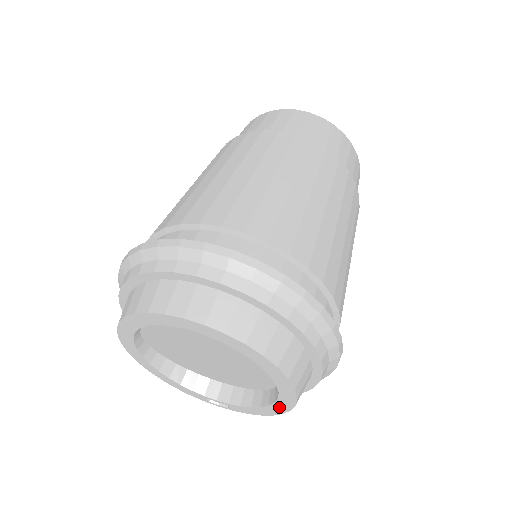
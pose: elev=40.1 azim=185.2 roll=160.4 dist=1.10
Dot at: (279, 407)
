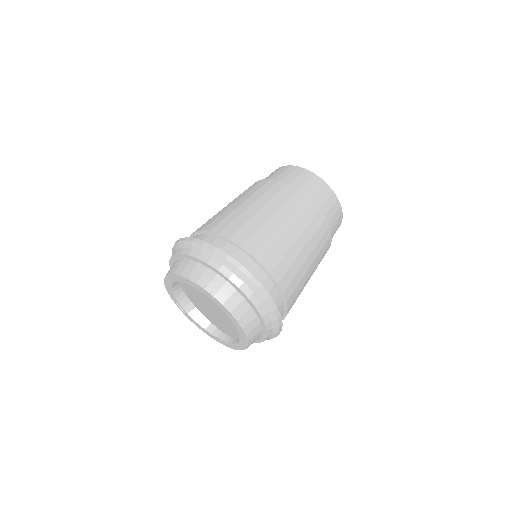
Dot at: (216, 338)
